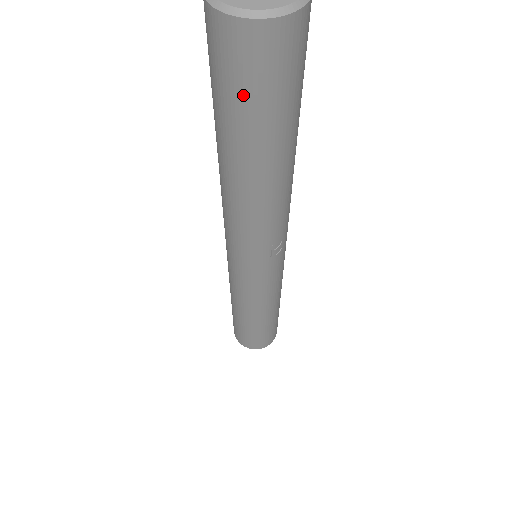
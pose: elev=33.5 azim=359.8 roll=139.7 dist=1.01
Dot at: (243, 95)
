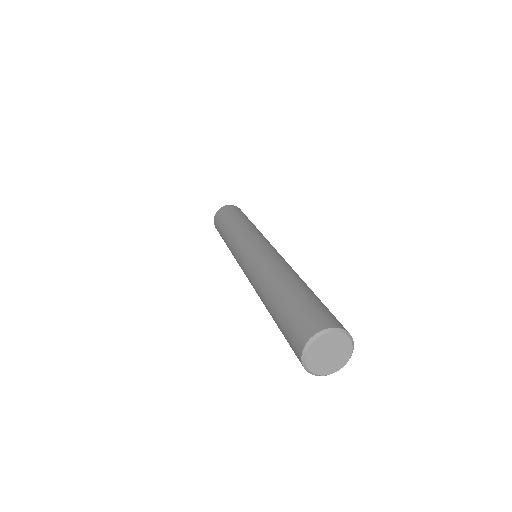
Dot at: occluded
